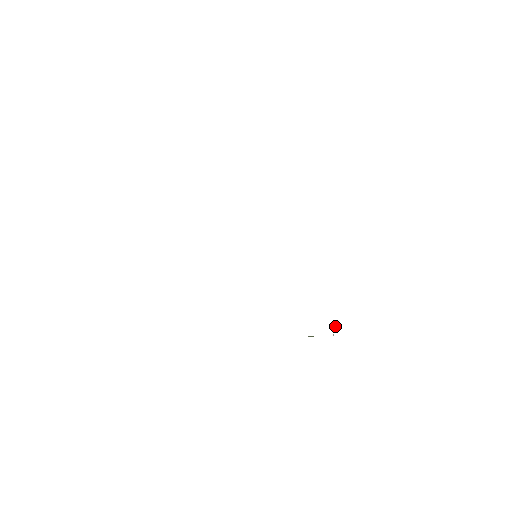
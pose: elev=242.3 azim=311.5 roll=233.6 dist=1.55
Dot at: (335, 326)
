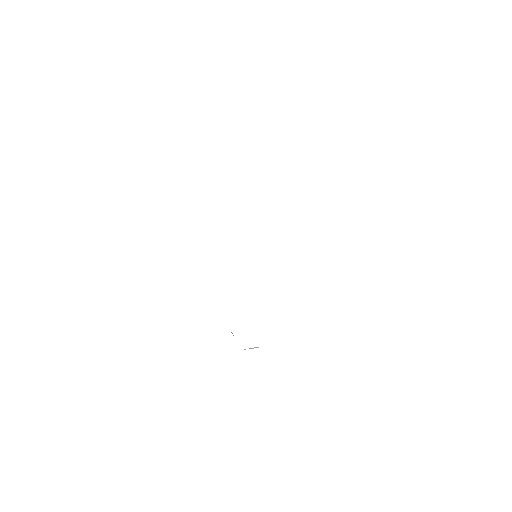
Dot at: occluded
